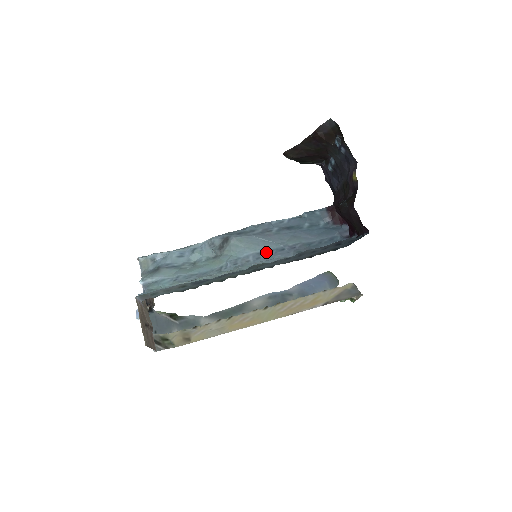
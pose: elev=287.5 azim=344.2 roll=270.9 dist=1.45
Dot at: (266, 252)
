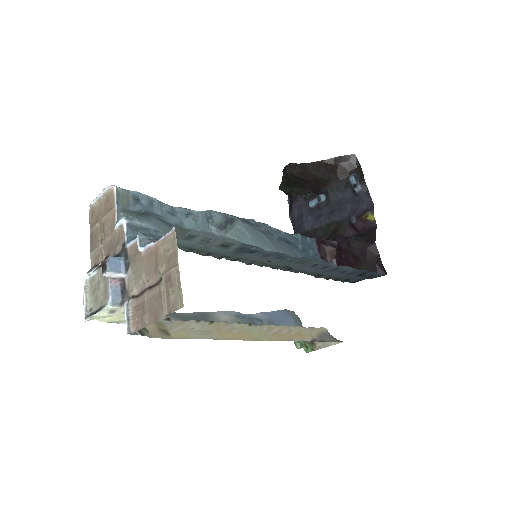
Dot at: occluded
